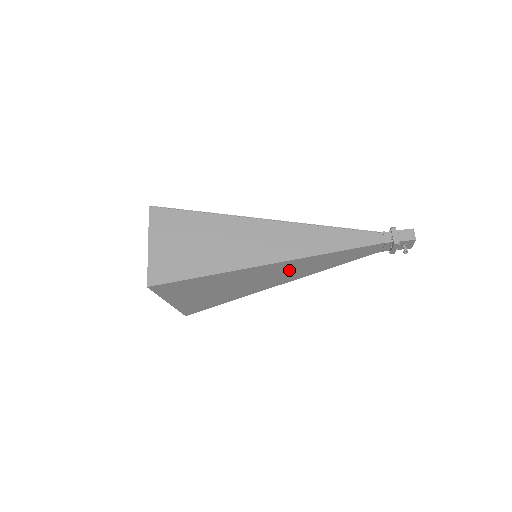
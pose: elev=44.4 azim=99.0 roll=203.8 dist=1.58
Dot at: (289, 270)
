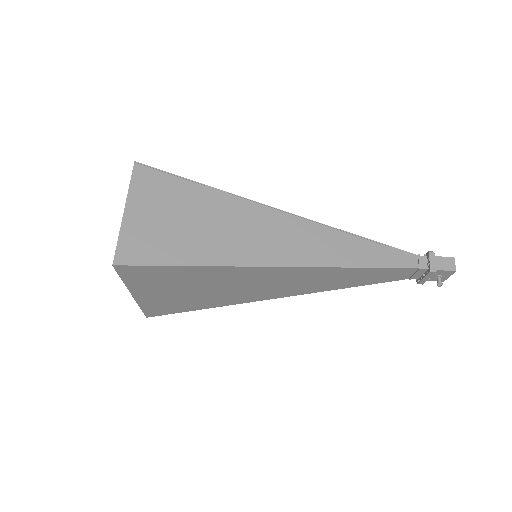
Dot at: (296, 280)
